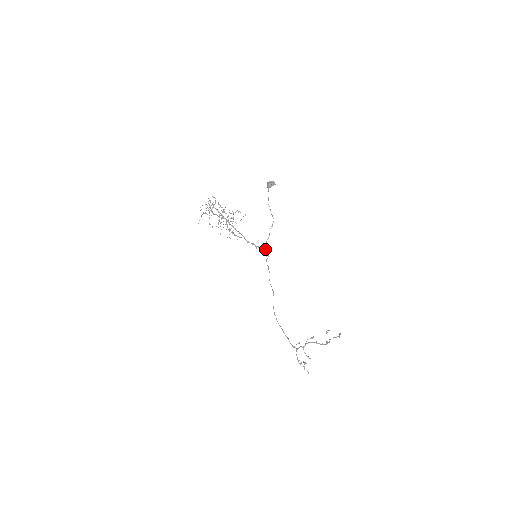
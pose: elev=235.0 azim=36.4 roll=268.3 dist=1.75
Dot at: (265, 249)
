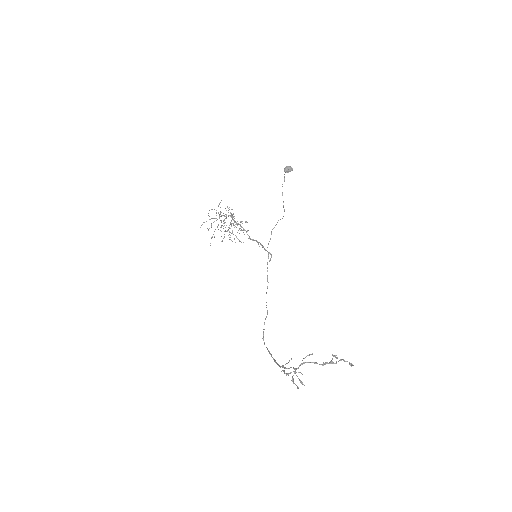
Dot at: occluded
